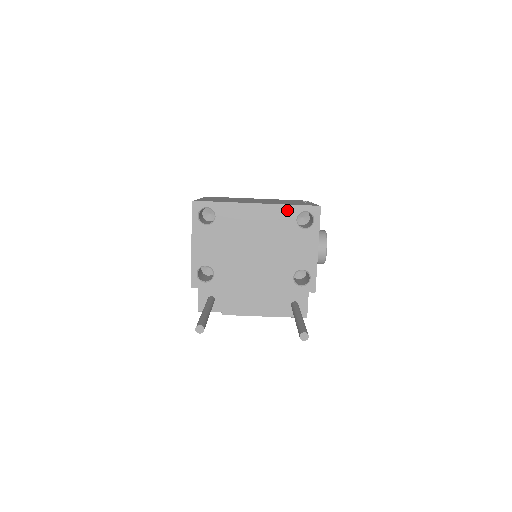
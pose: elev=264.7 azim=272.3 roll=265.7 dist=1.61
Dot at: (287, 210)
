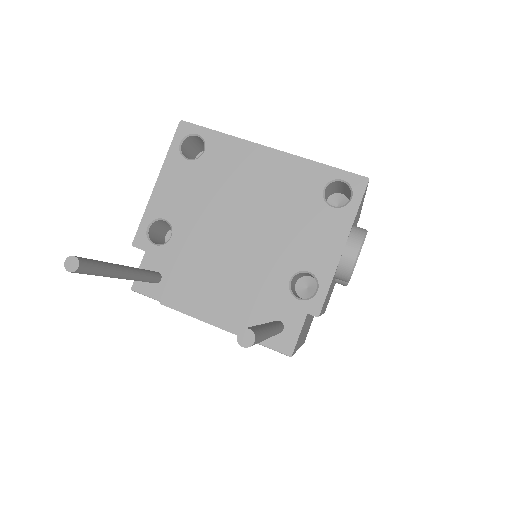
Dot at: (314, 170)
